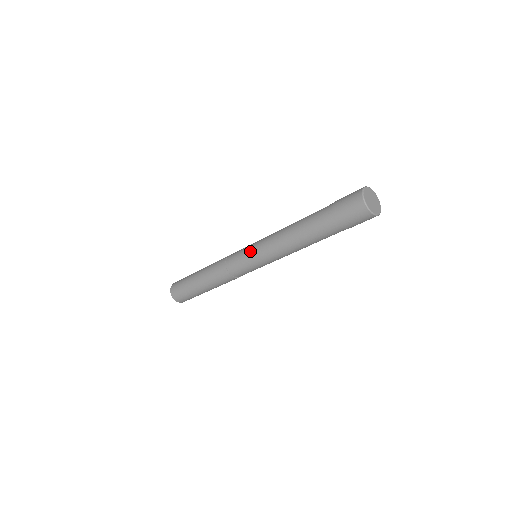
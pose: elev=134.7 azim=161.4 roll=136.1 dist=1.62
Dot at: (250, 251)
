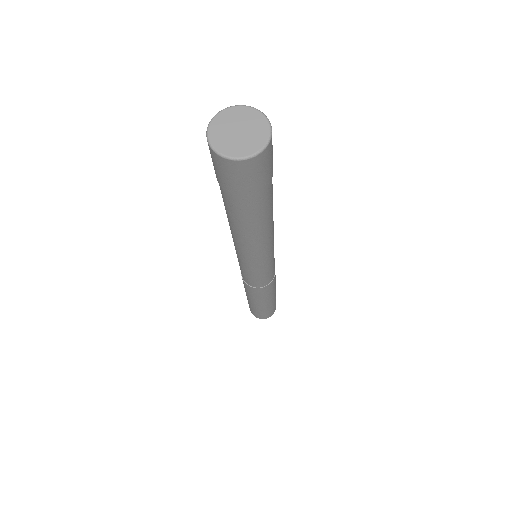
Dot at: occluded
